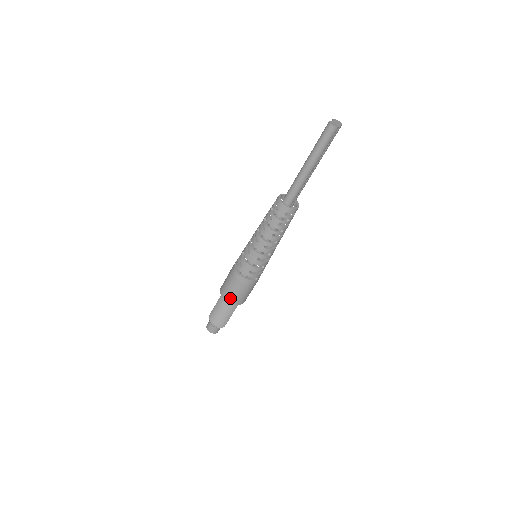
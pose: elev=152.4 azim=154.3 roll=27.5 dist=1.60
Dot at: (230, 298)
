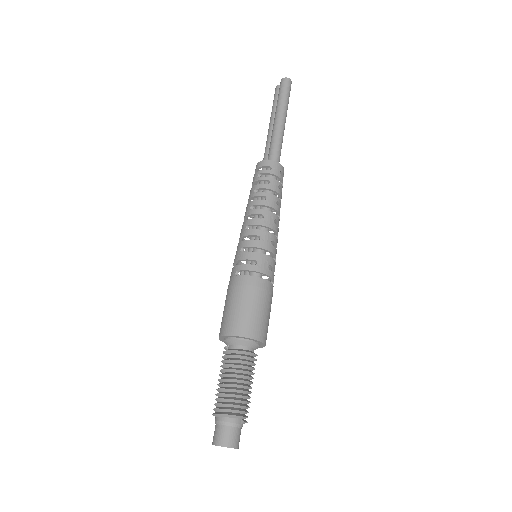
Dot at: (256, 329)
